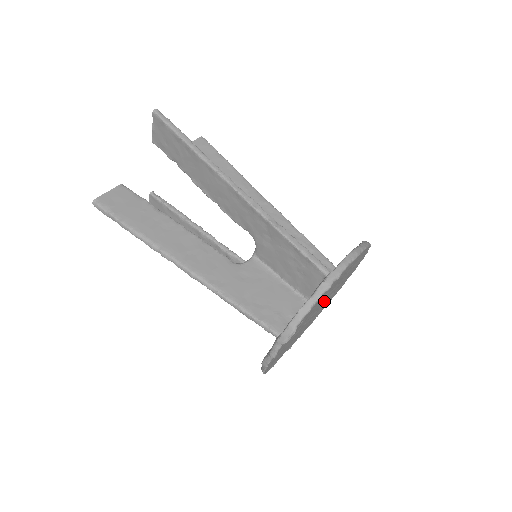
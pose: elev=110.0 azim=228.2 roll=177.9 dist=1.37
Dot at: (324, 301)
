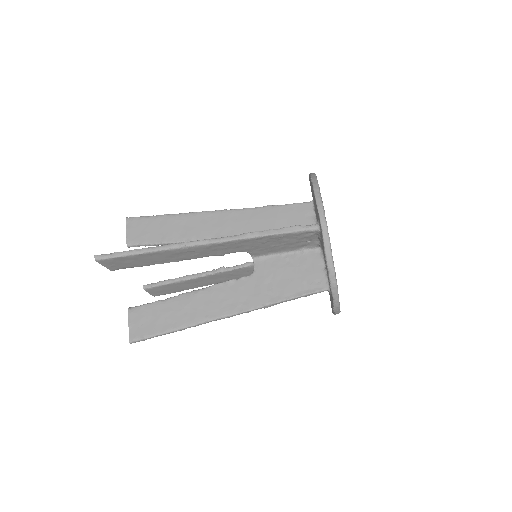
Dot at: occluded
